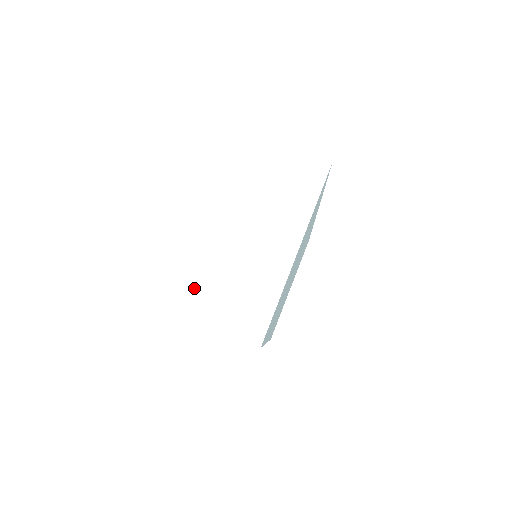
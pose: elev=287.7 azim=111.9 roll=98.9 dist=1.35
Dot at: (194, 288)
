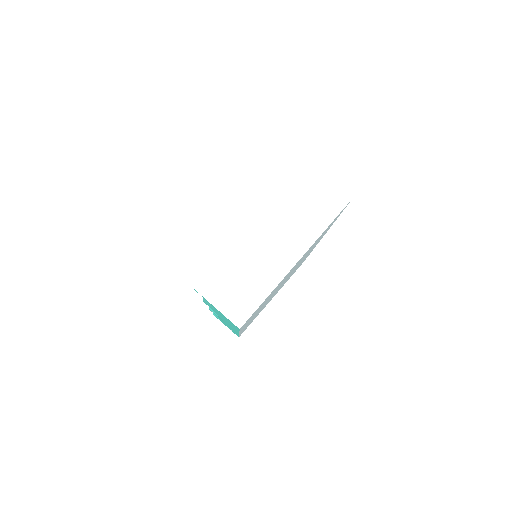
Dot at: (201, 259)
